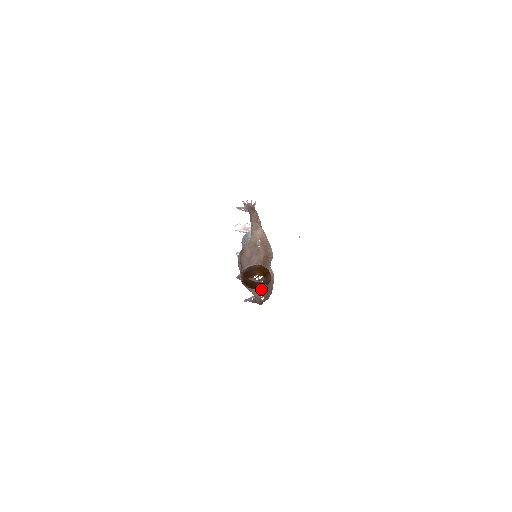
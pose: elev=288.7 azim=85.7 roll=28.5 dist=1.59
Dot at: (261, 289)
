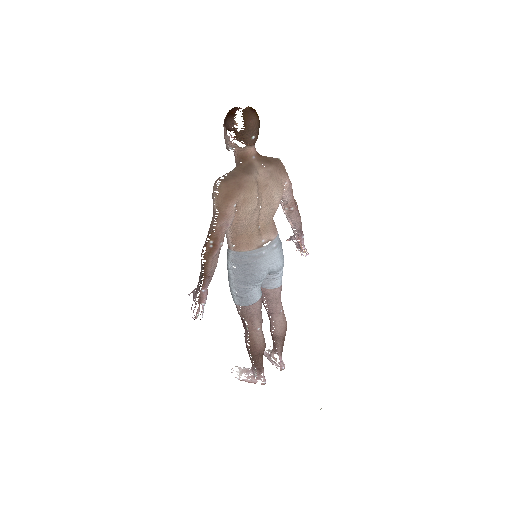
Dot at: (229, 172)
